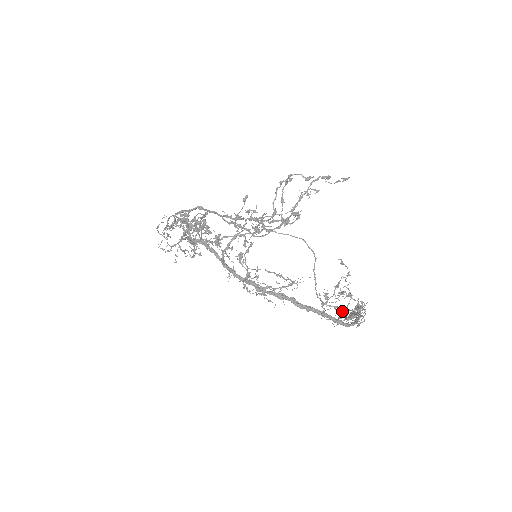
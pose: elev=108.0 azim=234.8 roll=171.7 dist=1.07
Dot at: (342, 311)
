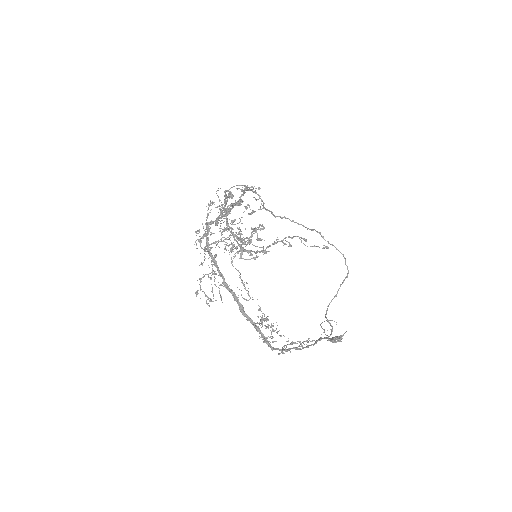
Dot at: (261, 337)
